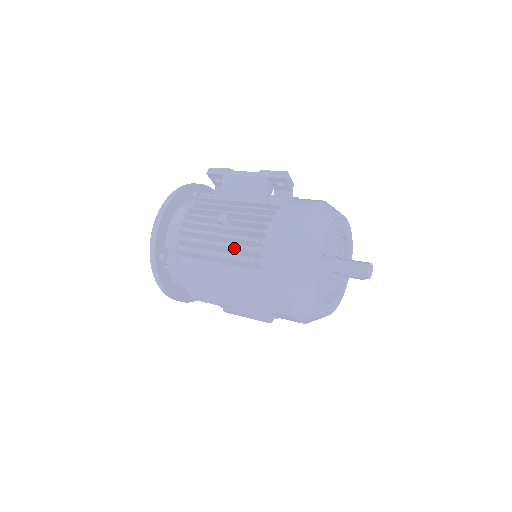
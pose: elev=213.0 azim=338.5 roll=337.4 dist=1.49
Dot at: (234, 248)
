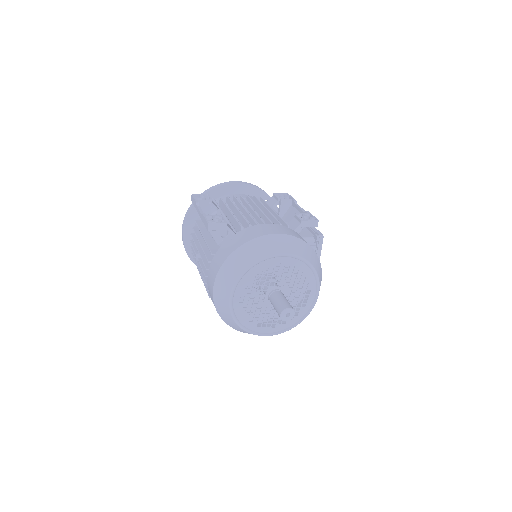
Dot at: occluded
